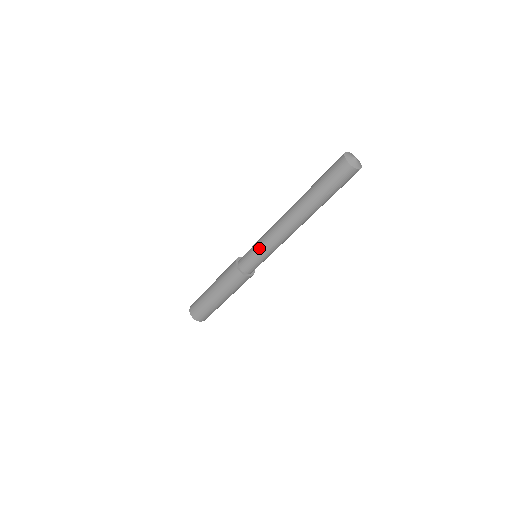
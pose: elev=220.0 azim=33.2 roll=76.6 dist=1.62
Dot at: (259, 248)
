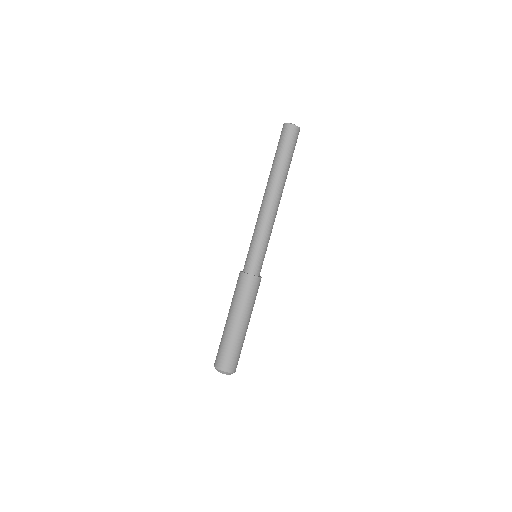
Dot at: (253, 238)
